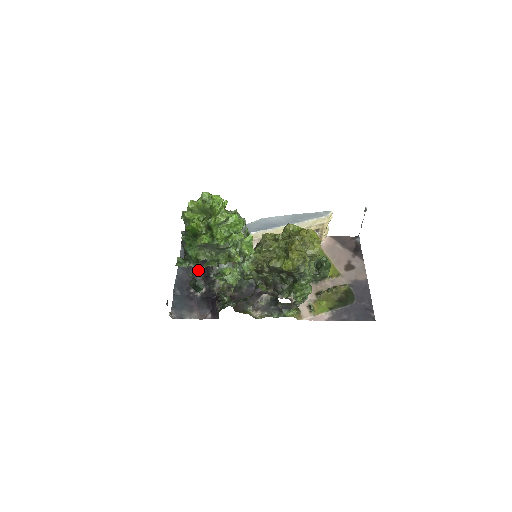
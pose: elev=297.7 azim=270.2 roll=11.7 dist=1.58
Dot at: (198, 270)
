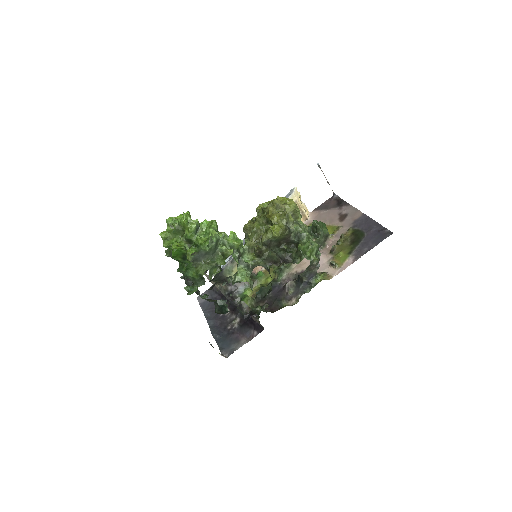
Dot at: occluded
